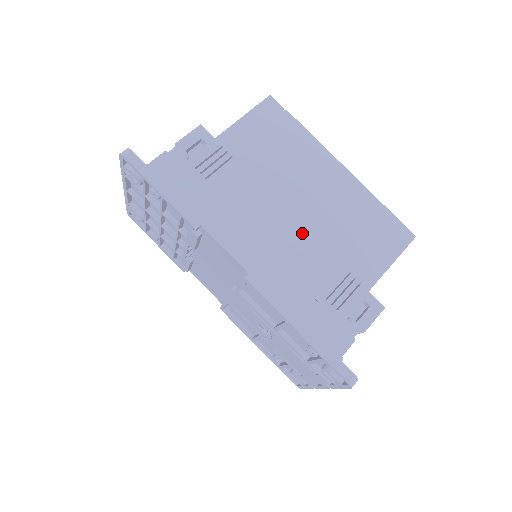
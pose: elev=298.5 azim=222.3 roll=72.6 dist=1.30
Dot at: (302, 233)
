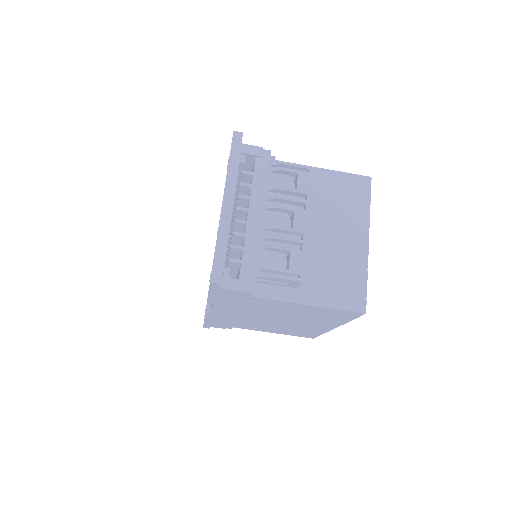
Dot at: (263, 321)
